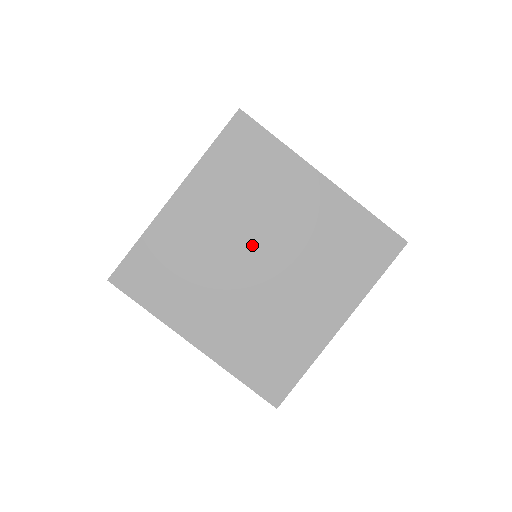
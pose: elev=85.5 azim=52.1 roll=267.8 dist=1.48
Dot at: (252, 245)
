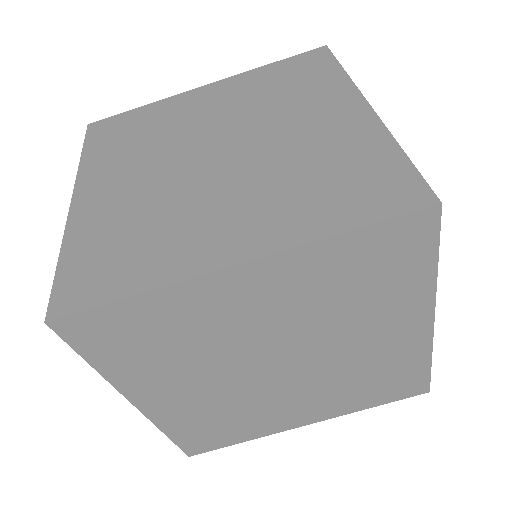
Dot at: (195, 153)
